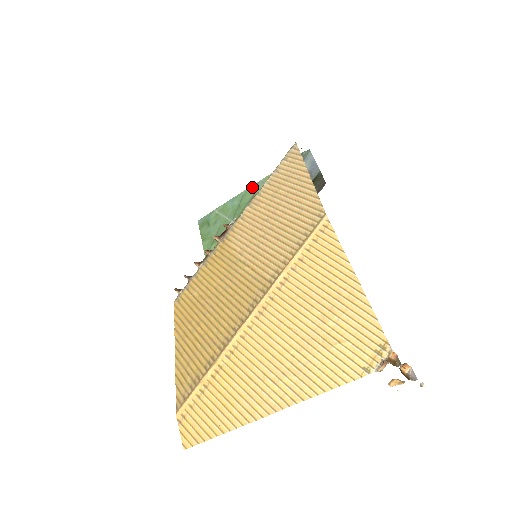
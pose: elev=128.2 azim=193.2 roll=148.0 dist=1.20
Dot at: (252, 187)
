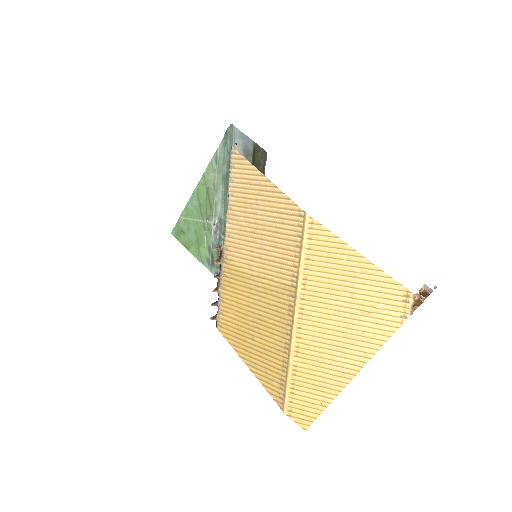
Dot at: (200, 182)
